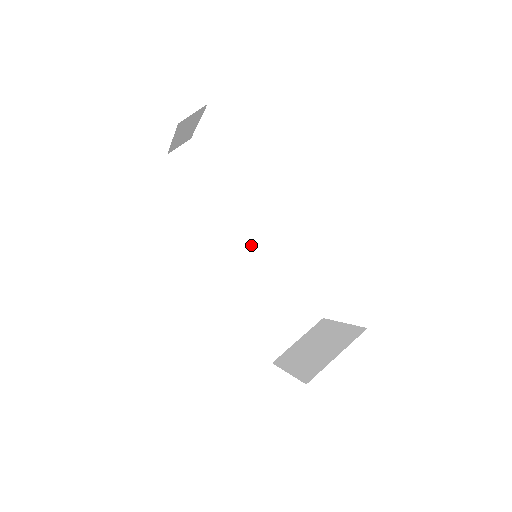
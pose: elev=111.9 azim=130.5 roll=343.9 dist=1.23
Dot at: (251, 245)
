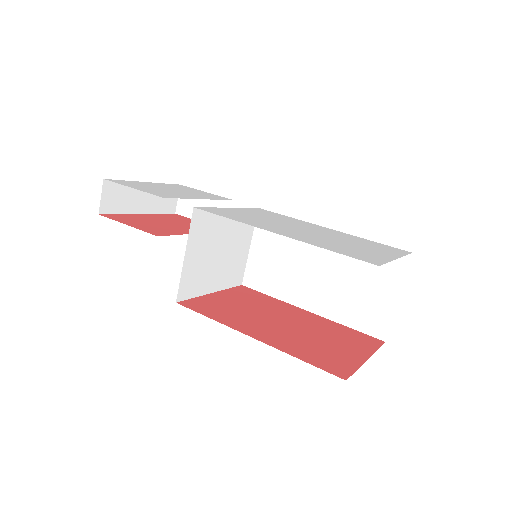
Dot at: occluded
